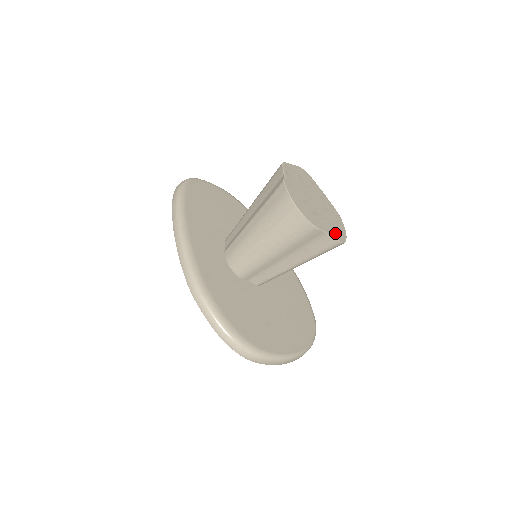
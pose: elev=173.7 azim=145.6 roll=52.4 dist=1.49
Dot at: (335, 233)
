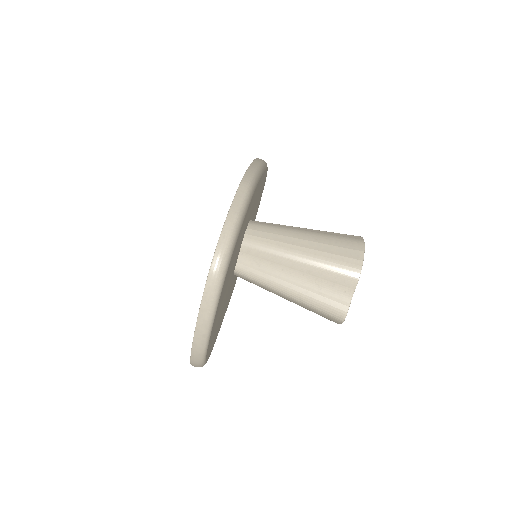
Dot at: occluded
